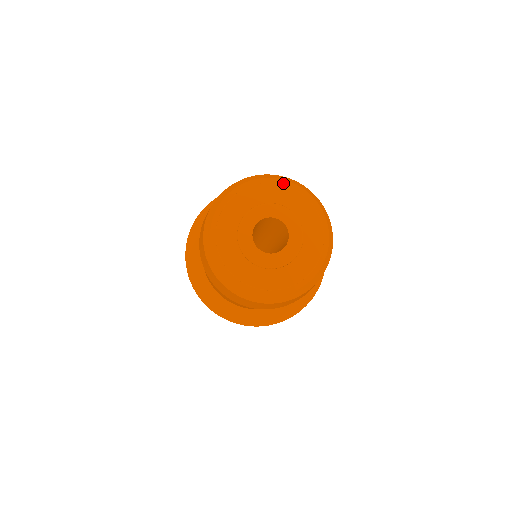
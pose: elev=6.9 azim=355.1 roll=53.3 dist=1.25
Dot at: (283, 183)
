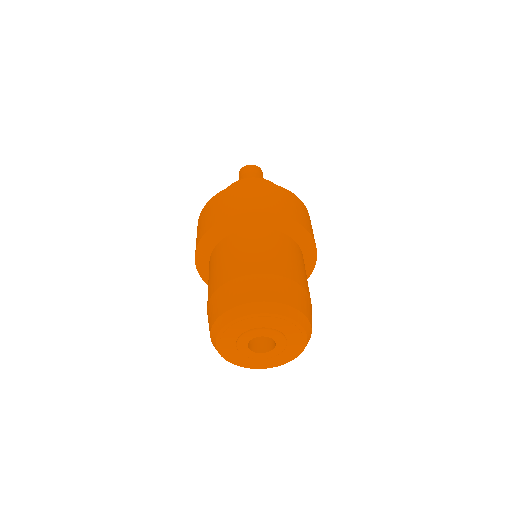
Dot at: (287, 319)
